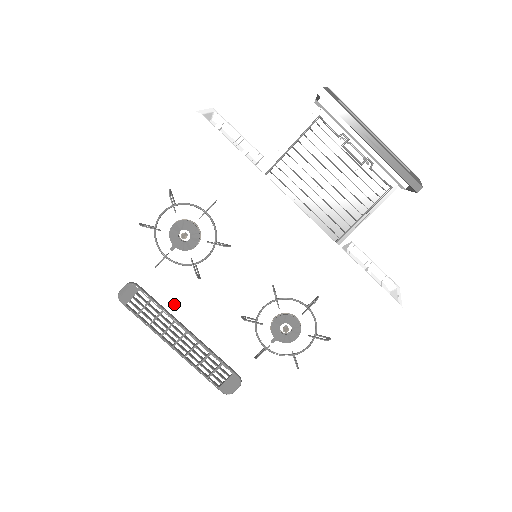
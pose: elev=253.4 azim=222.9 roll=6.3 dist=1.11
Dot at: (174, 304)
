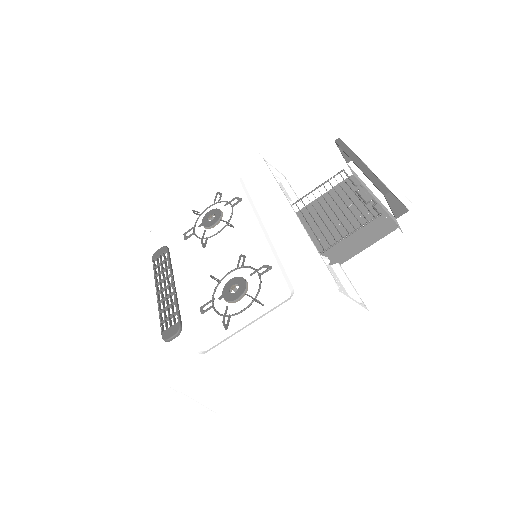
Dot at: (179, 264)
